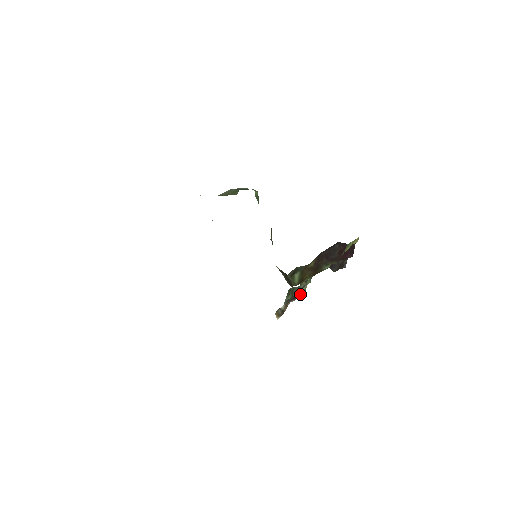
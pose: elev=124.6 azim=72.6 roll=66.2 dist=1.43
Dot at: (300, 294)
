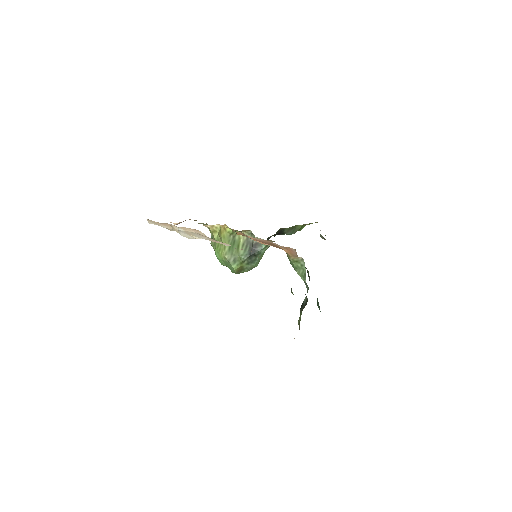
Dot at: (304, 264)
